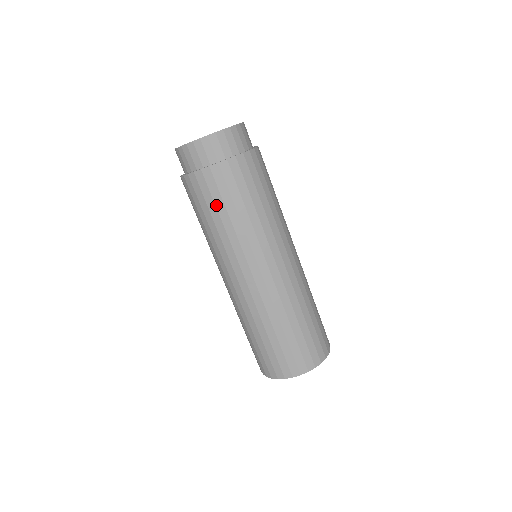
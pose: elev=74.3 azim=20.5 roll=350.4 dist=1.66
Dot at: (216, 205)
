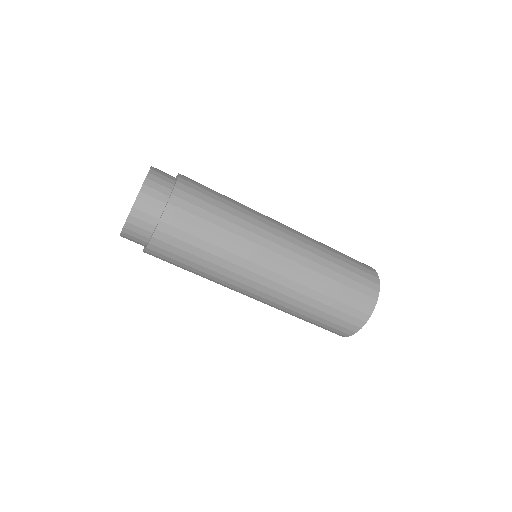
Dot at: (178, 266)
